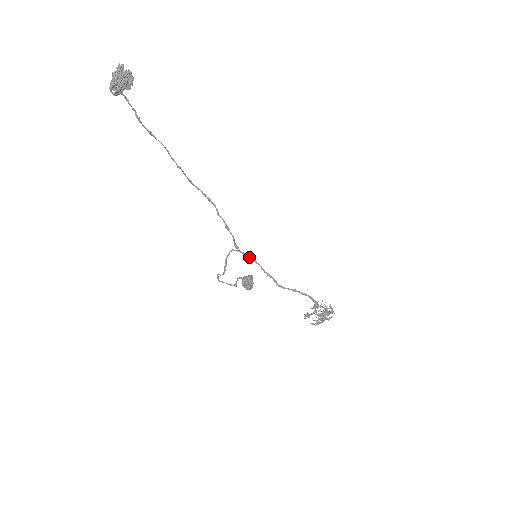
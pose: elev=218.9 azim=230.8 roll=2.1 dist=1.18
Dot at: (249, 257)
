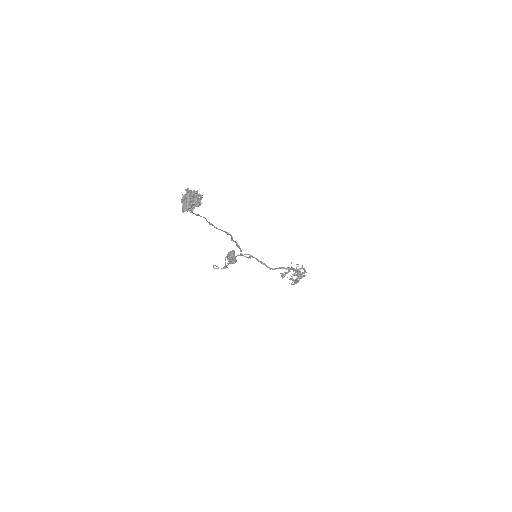
Dot at: (249, 257)
